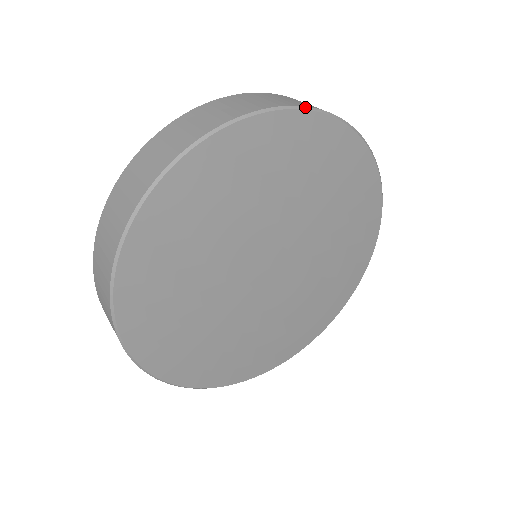
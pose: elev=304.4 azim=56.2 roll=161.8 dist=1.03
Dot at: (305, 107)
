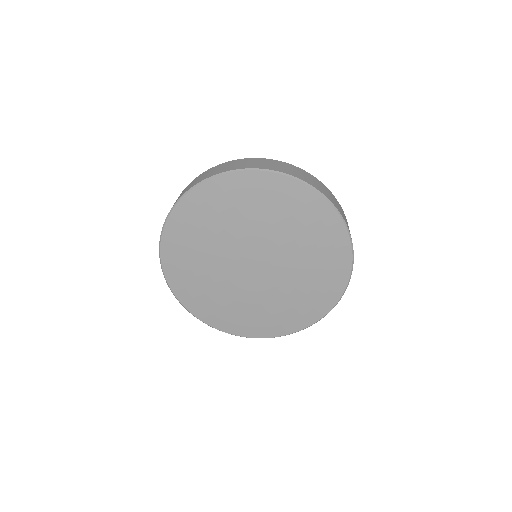
Dot at: (297, 178)
